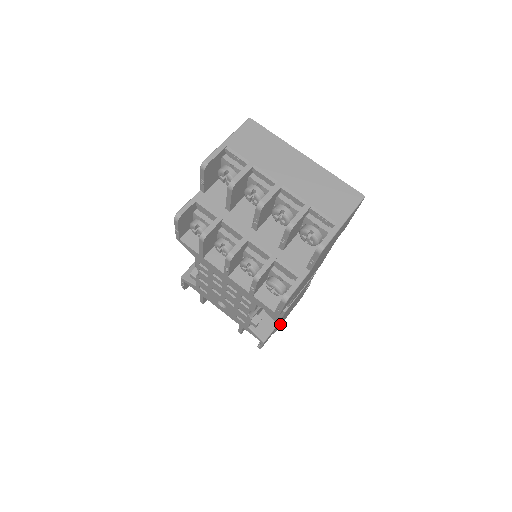
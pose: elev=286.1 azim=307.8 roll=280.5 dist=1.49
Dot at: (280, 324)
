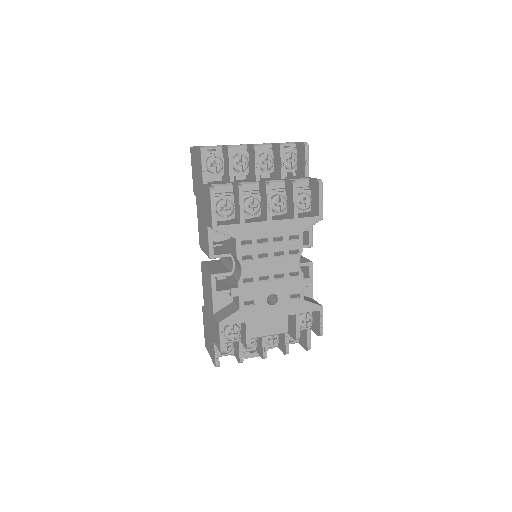
Dot at: occluded
